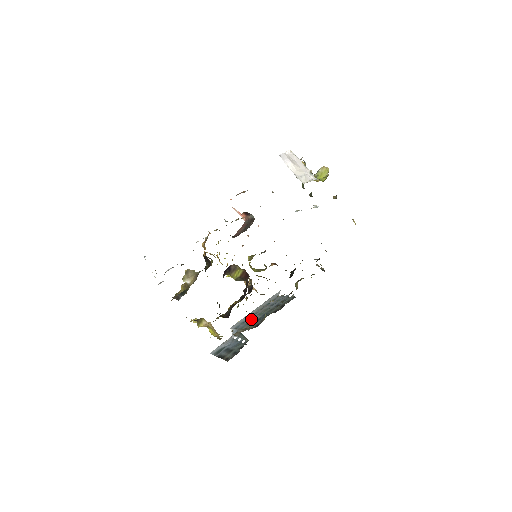
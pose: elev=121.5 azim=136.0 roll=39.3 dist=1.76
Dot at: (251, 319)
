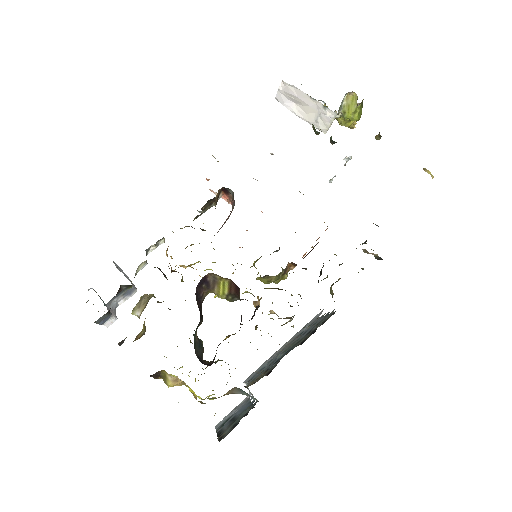
Dot at: (270, 362)
